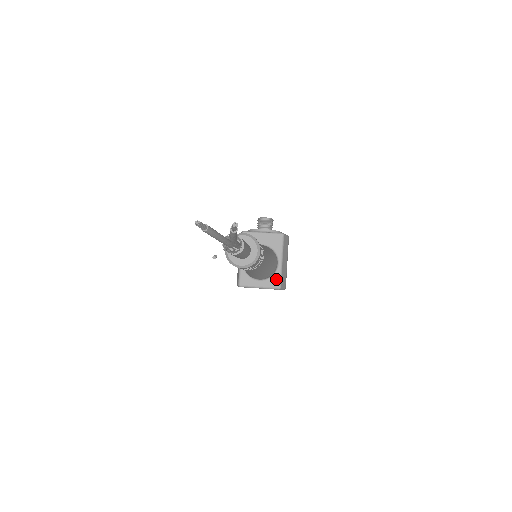
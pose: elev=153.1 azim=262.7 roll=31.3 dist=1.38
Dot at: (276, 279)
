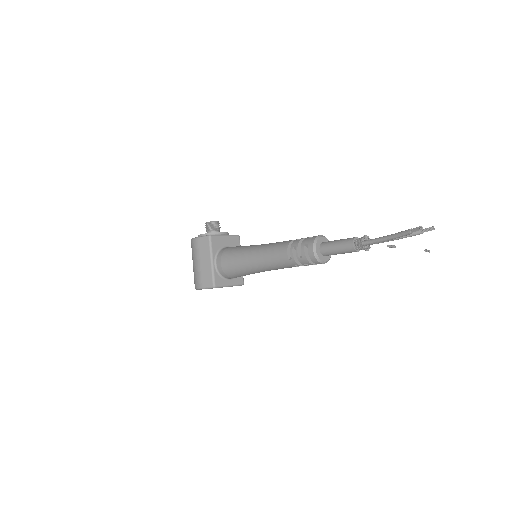
Dot at: (241, 276)
